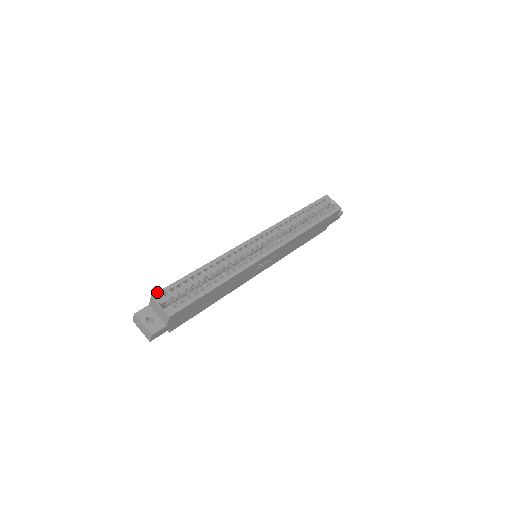
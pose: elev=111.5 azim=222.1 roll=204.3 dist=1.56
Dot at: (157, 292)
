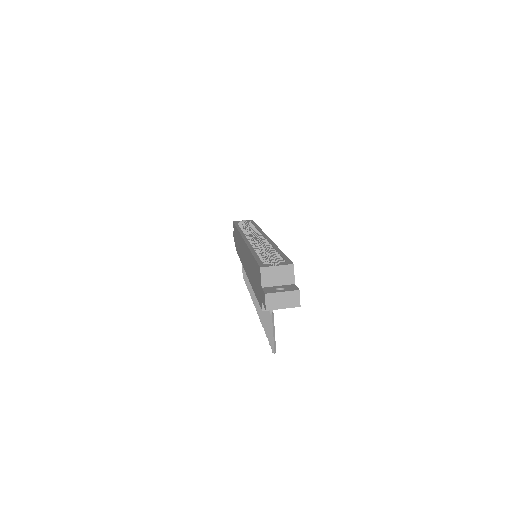
Dot at: (259, 265)
